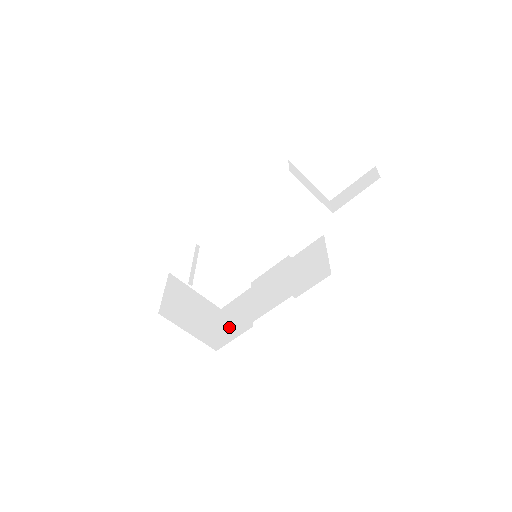
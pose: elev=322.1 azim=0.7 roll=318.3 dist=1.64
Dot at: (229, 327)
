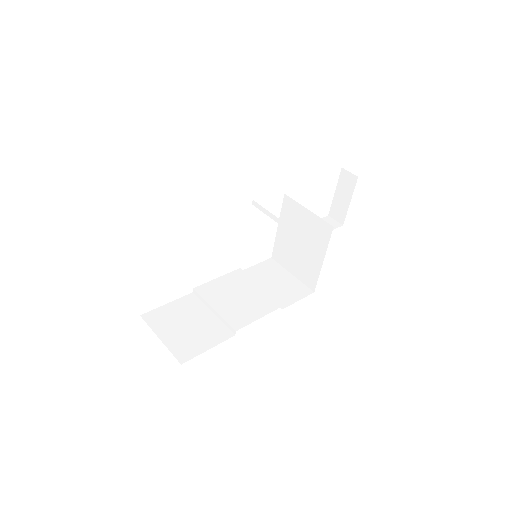
Dot at: (184, 336)
